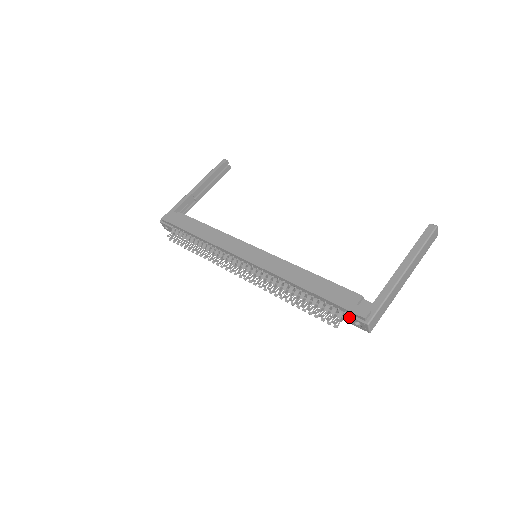
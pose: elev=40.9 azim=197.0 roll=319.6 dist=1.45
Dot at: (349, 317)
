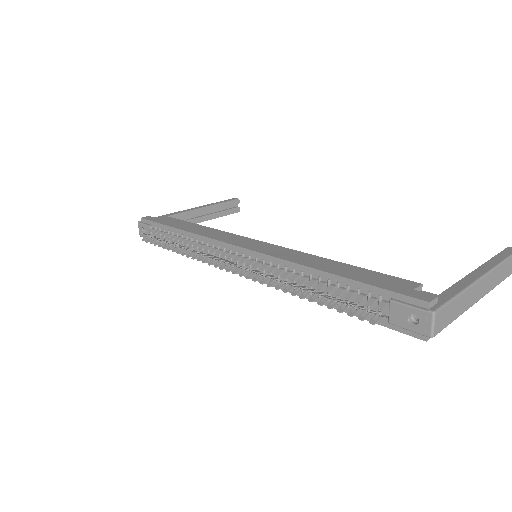
Dot at: (398, 307)
